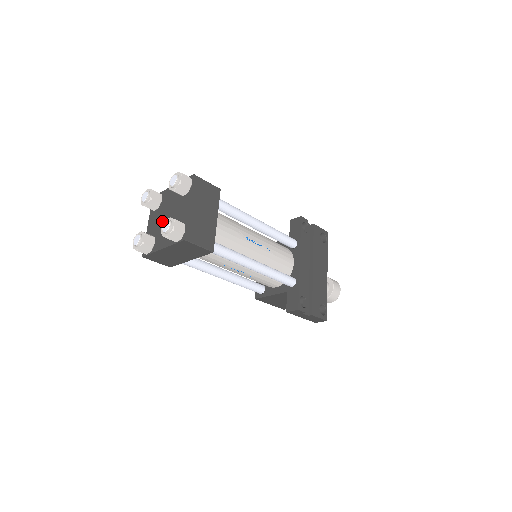
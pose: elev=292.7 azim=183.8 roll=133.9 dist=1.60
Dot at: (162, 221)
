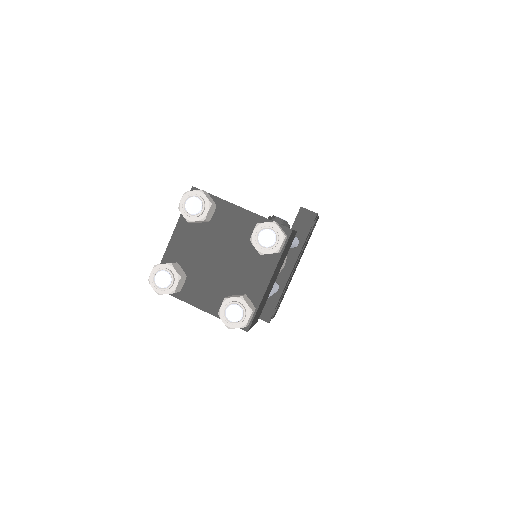
Dot at: (207, 258)
